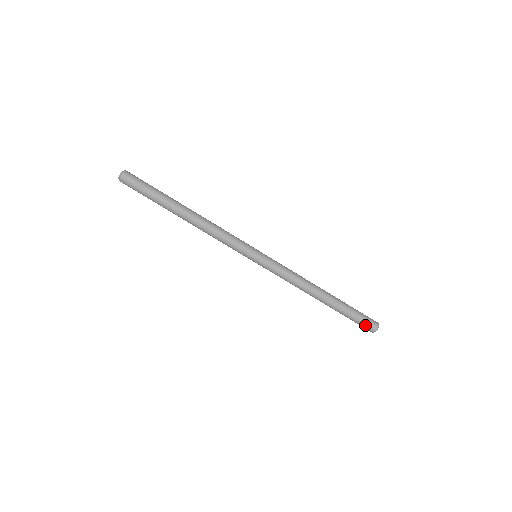
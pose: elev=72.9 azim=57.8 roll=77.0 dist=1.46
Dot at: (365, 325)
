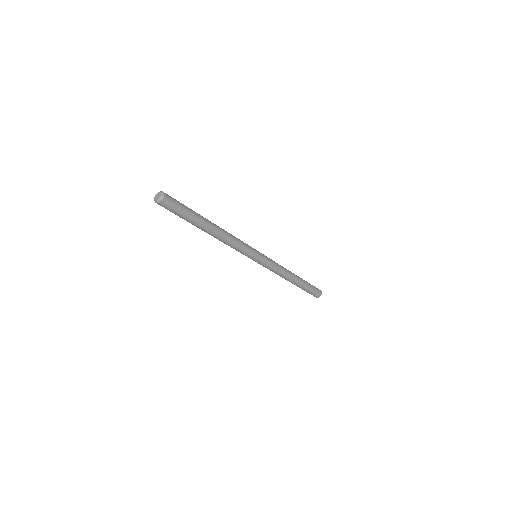
Dot at: (314, 295)
